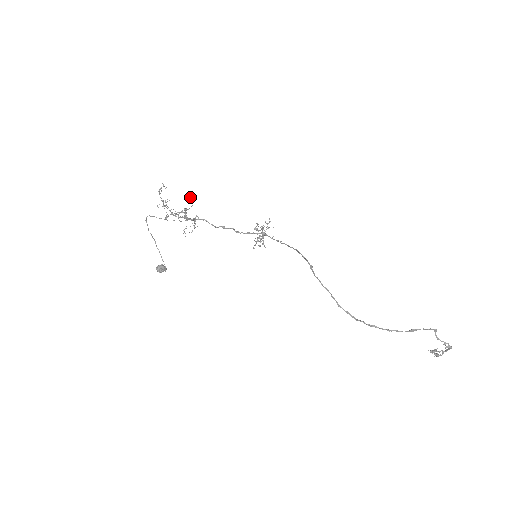
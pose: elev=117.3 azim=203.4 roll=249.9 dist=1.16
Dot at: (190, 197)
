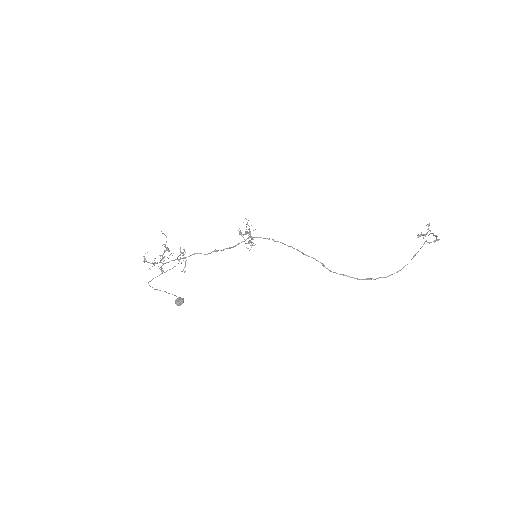
Dot at: occluded
